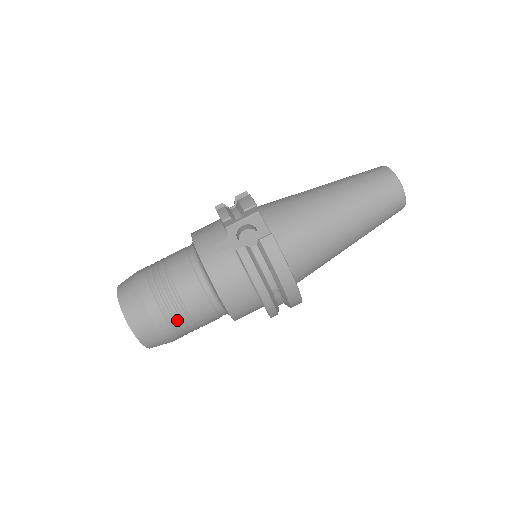
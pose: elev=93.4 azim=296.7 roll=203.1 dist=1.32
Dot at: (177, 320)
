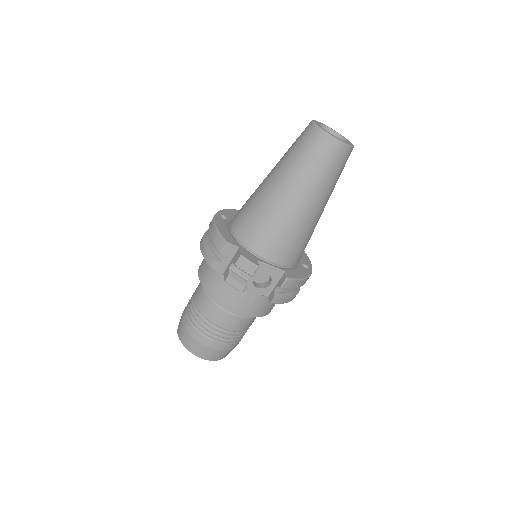
Dot at: (244, 334)
